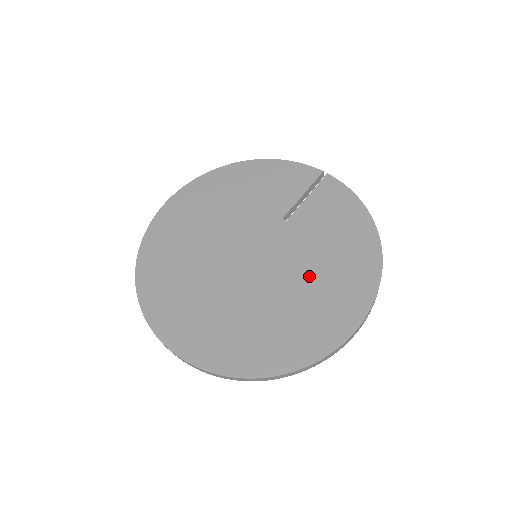
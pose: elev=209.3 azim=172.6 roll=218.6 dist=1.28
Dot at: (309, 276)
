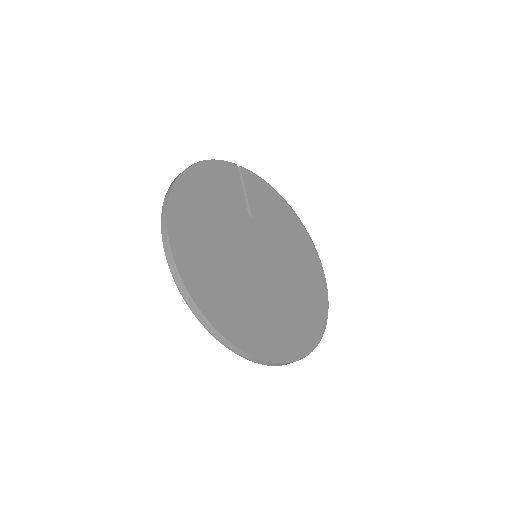
Dot at: (290, 254)
